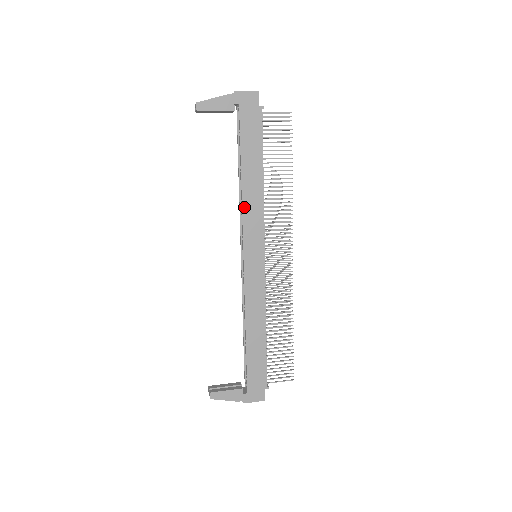
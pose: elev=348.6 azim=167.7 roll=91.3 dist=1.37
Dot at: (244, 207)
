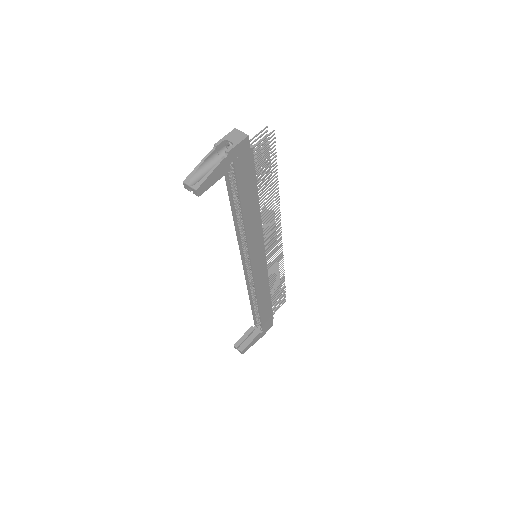
Dot at: (248, 237)
